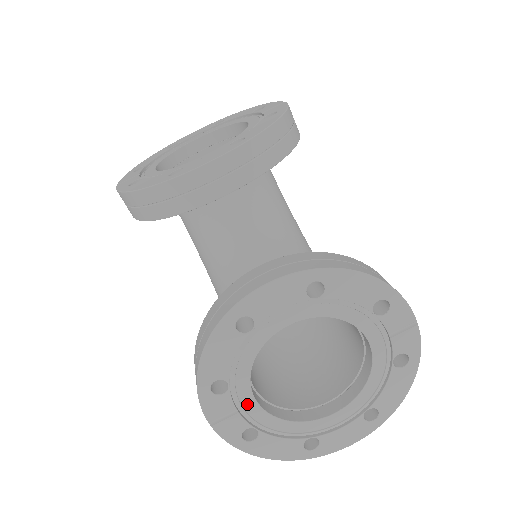
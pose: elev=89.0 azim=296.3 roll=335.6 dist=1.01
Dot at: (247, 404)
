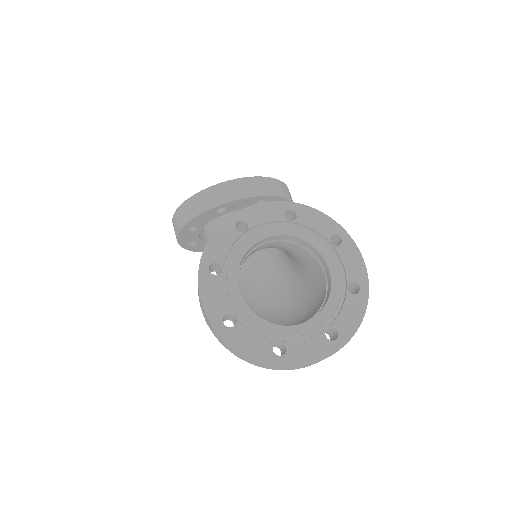
Dot at: (232, 292)
